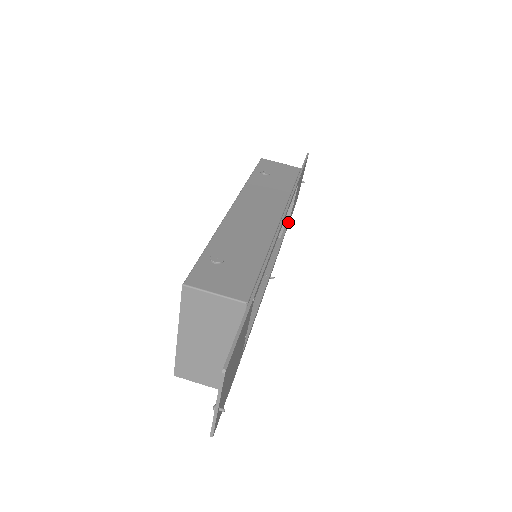
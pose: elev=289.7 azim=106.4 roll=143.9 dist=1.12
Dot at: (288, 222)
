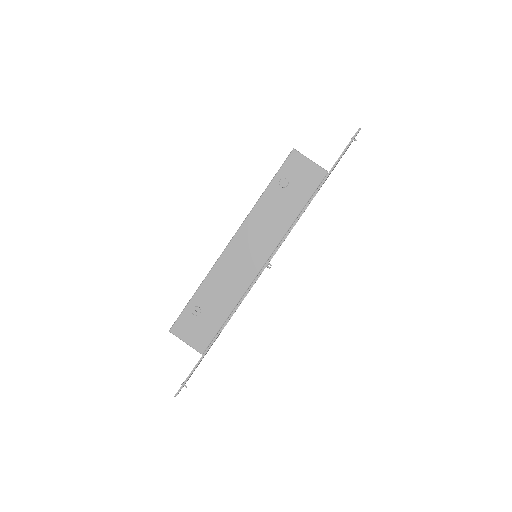
Dot at: occluded
